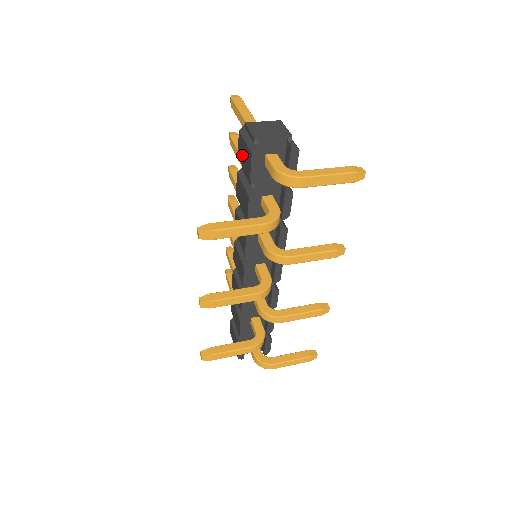
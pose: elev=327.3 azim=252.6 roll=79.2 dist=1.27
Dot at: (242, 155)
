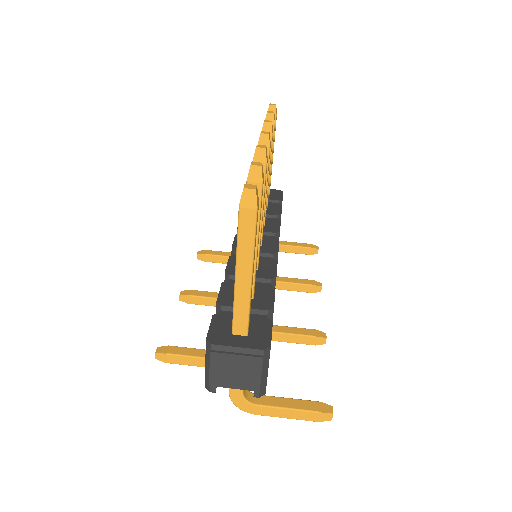
Dot at: occluded
